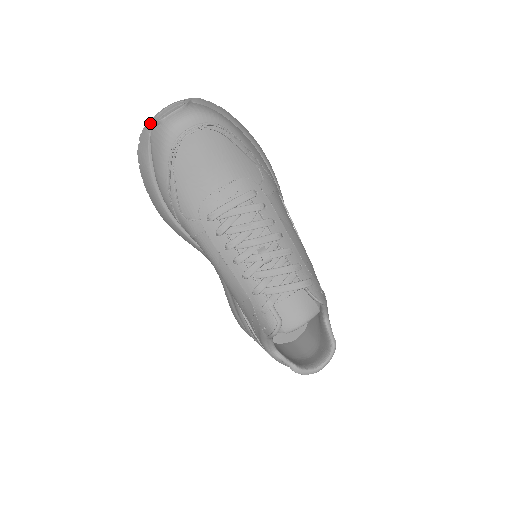
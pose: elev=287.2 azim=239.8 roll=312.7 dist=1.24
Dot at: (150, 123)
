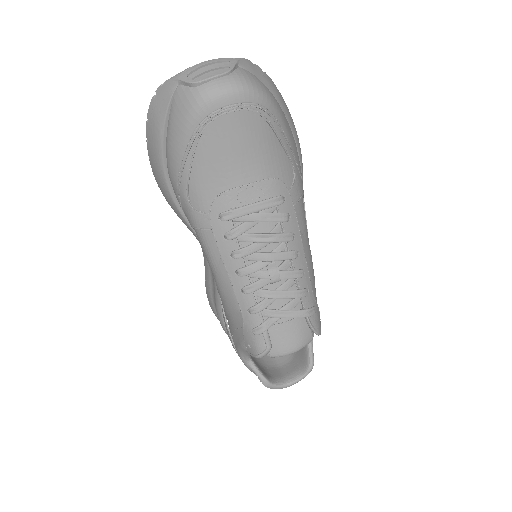
Dot at: (178, 79)
